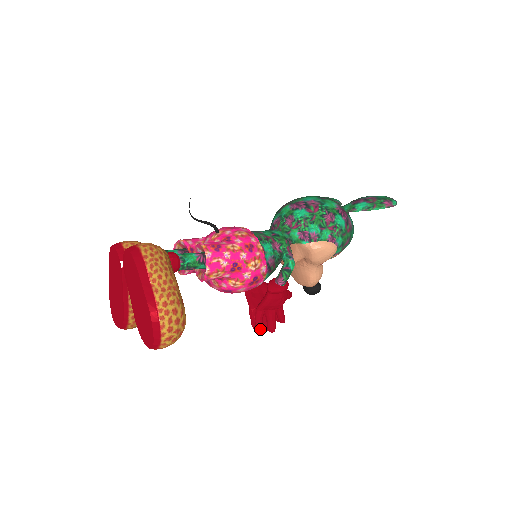
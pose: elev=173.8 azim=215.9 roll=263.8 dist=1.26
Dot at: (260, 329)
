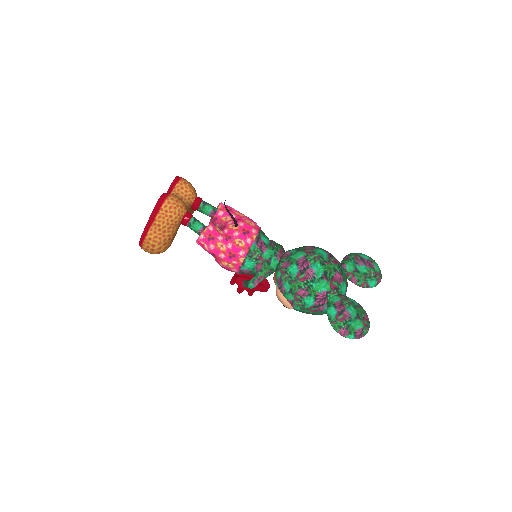
Dot at: (231, 284)
